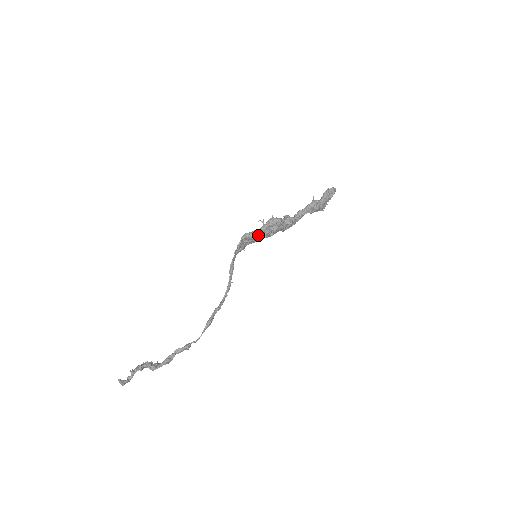
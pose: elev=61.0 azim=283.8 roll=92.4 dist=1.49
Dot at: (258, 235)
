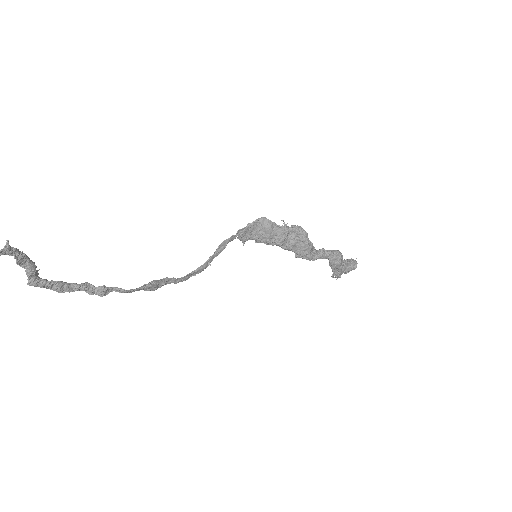
Dot at: (275, 232)
